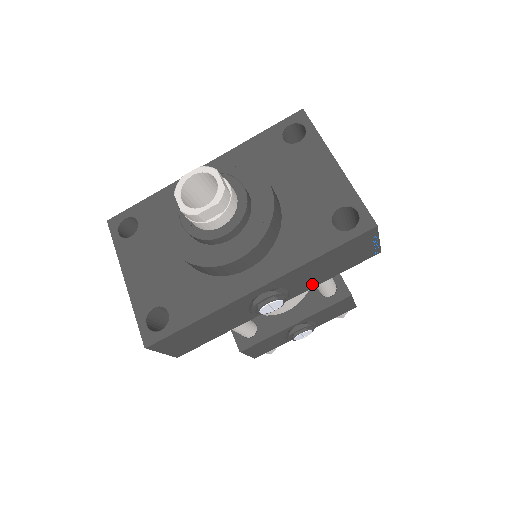
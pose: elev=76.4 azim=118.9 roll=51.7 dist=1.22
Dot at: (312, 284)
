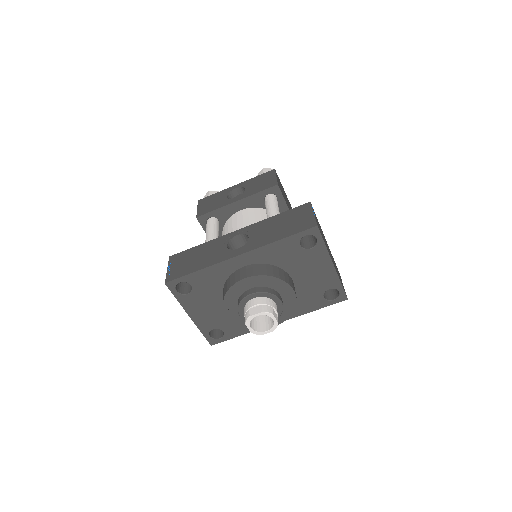
Dot at: occluded
